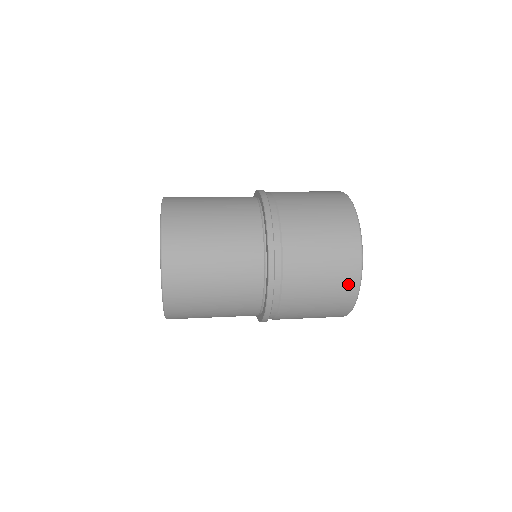
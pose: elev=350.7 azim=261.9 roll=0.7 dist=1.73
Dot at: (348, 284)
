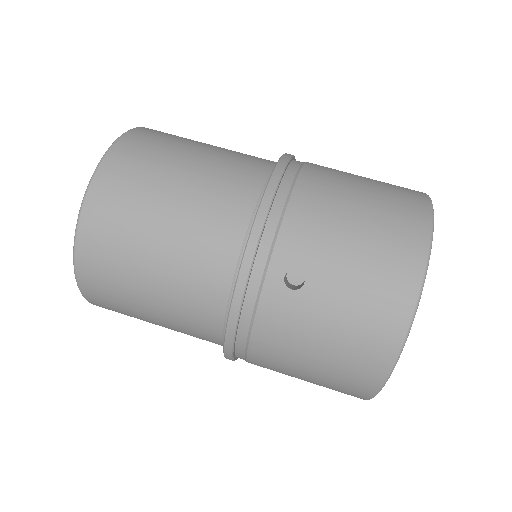
Dot at: occluded
